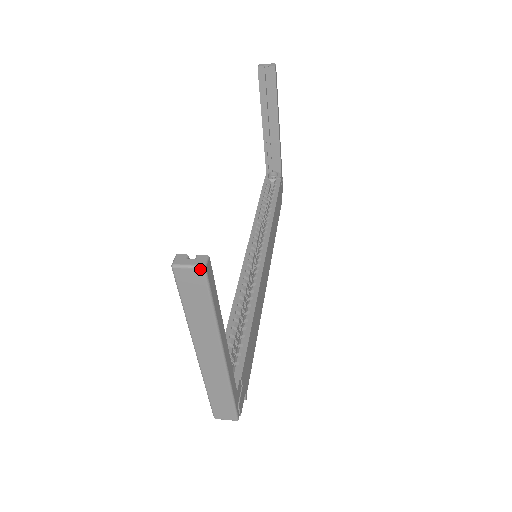
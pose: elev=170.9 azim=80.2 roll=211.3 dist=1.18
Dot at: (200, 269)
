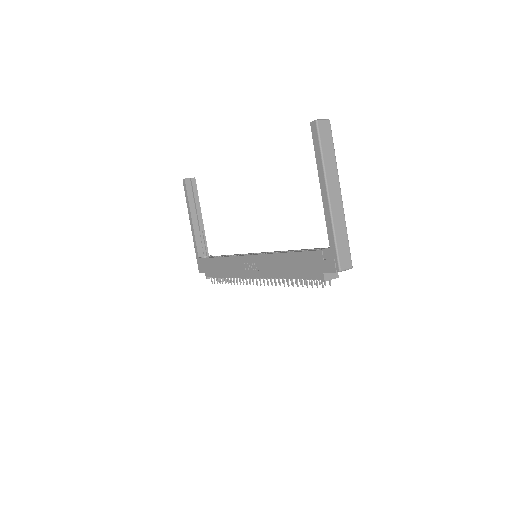
Dot at: (328, 121)
